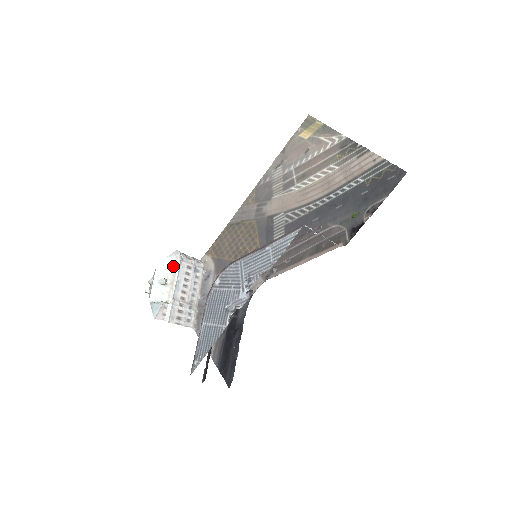
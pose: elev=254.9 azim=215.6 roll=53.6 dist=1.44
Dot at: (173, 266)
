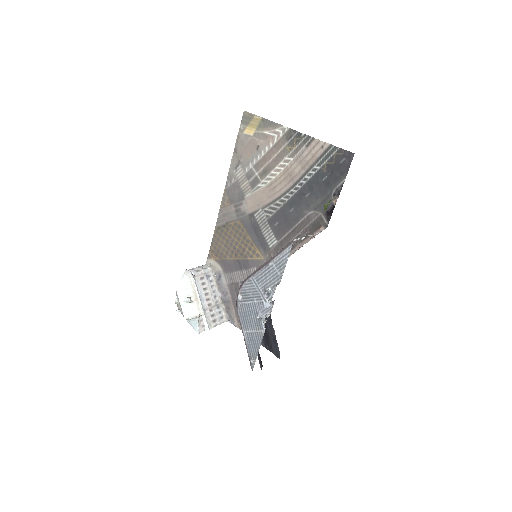
Dot at: (190, 285)
